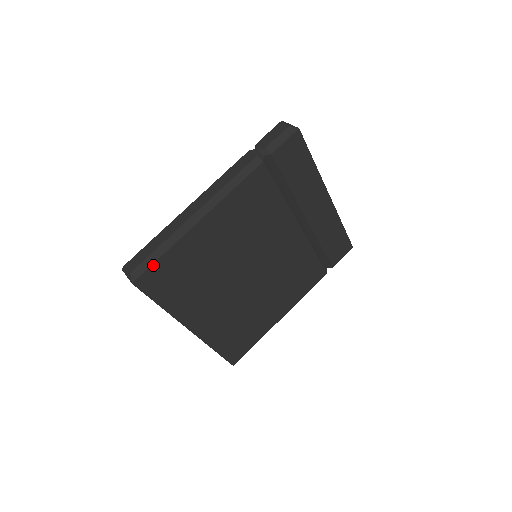
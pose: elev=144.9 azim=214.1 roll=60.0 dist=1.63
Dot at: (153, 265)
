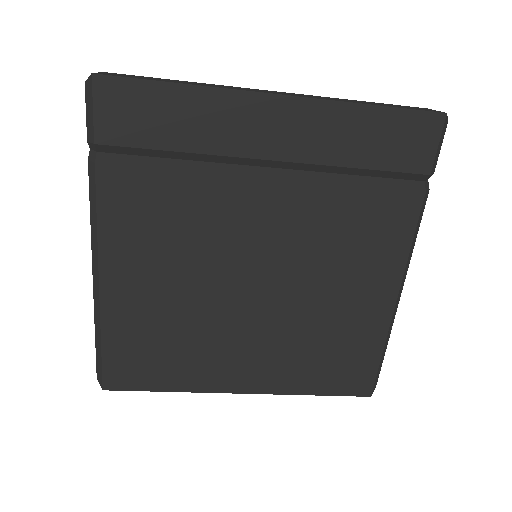
Dot at: (104, 362)
